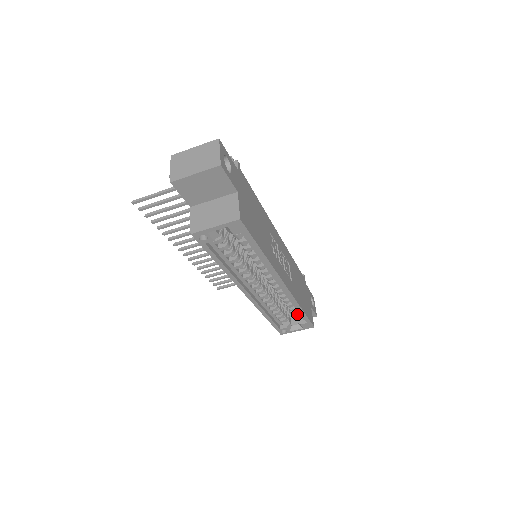
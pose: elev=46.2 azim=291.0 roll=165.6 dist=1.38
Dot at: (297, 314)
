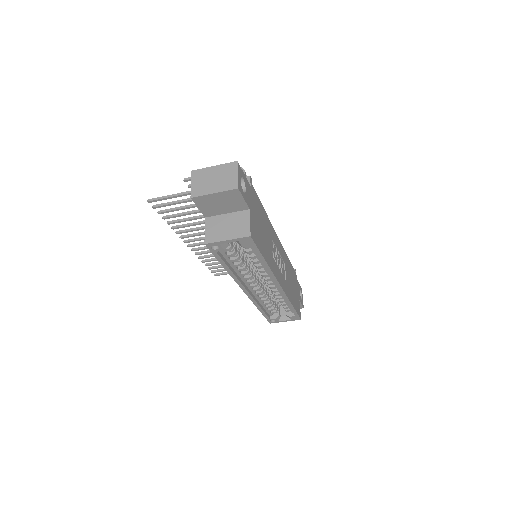
Dot at: (287, 308)
